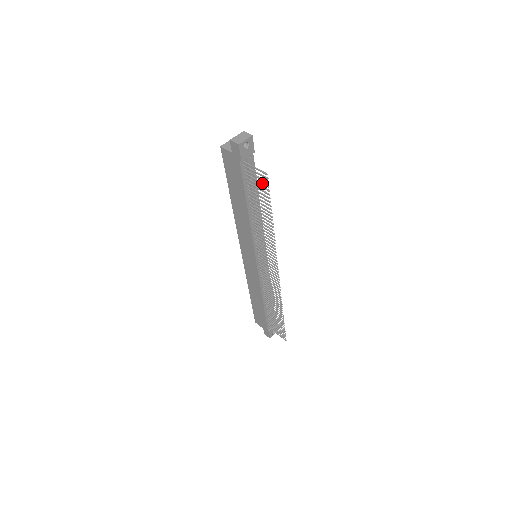
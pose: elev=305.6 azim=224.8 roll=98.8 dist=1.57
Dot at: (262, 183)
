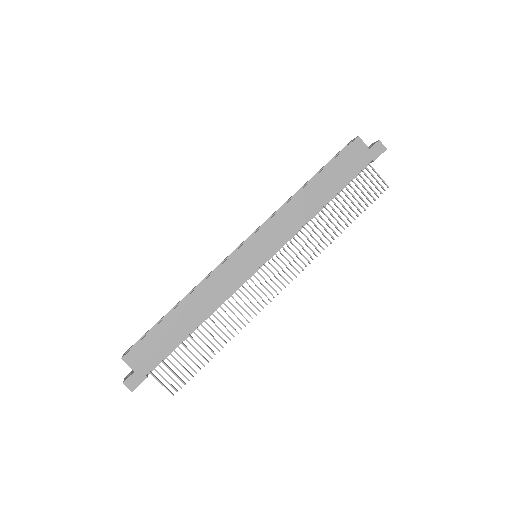
Dot at: occluded
